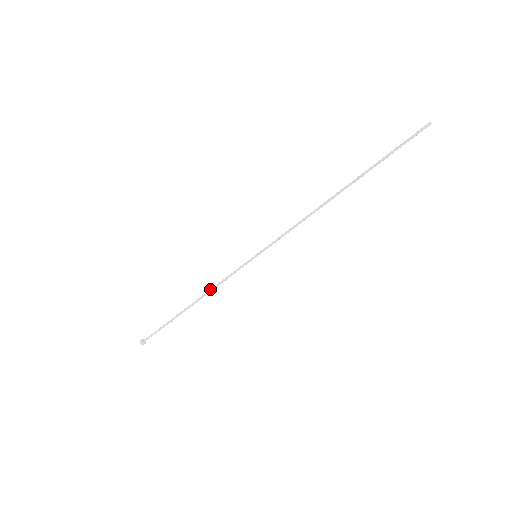
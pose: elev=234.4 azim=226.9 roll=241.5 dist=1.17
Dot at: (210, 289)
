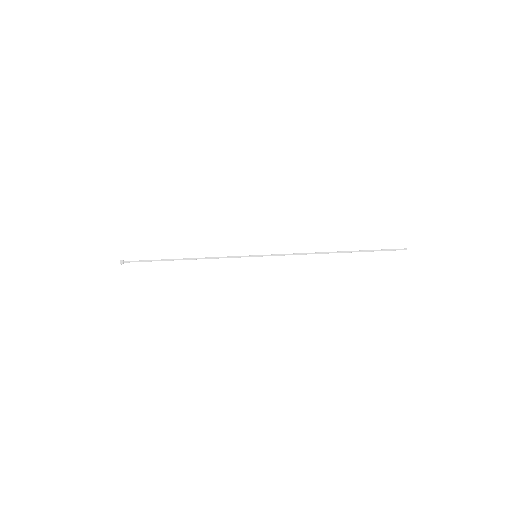
Dot at: (207, 257)
